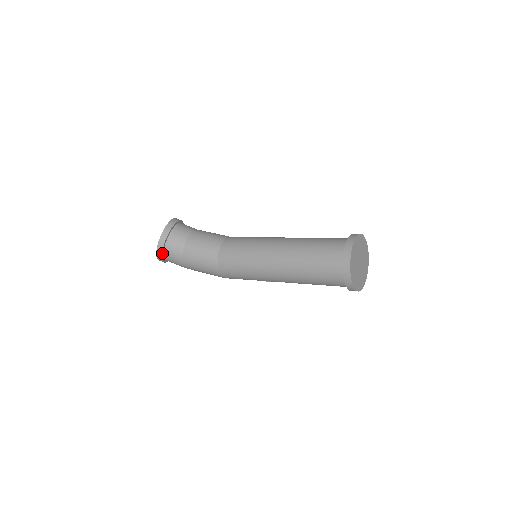
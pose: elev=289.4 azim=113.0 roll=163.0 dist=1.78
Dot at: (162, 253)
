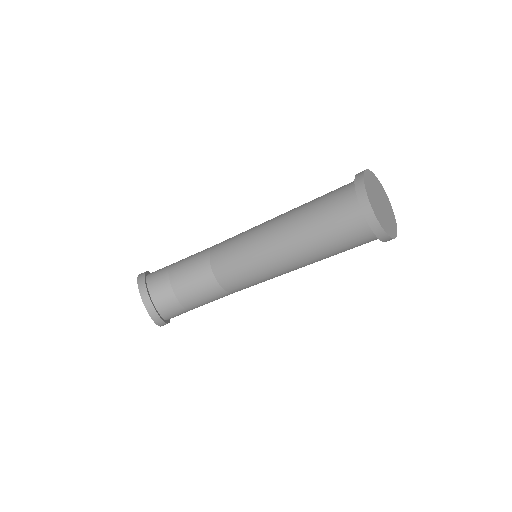
Dot at: (166, 322)
